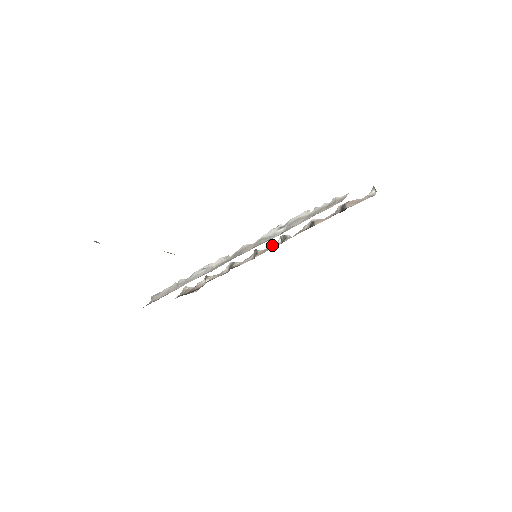
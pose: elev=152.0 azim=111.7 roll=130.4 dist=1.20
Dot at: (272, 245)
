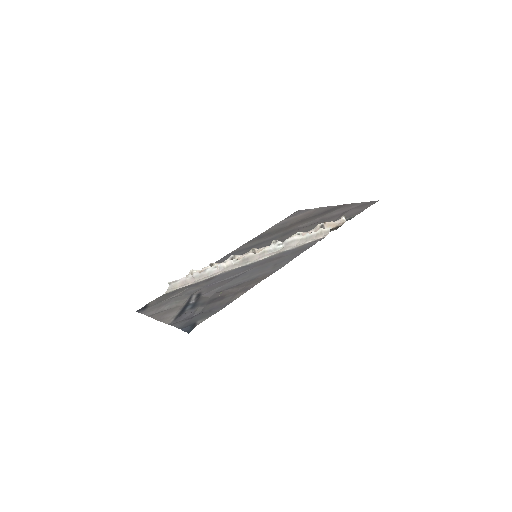
Dot at: (266, 246)
